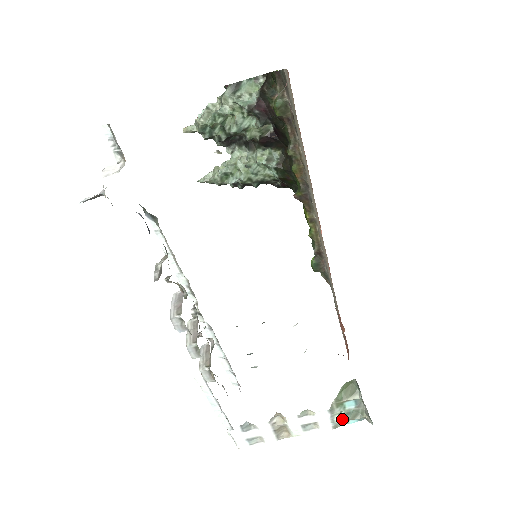
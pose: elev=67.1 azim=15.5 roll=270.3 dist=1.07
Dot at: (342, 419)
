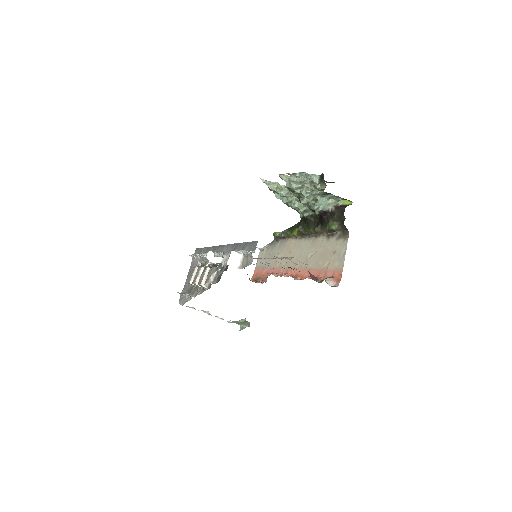
Dot at: (231, 322)
